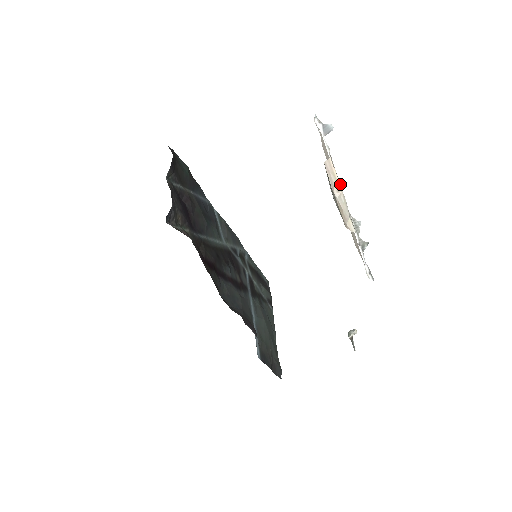
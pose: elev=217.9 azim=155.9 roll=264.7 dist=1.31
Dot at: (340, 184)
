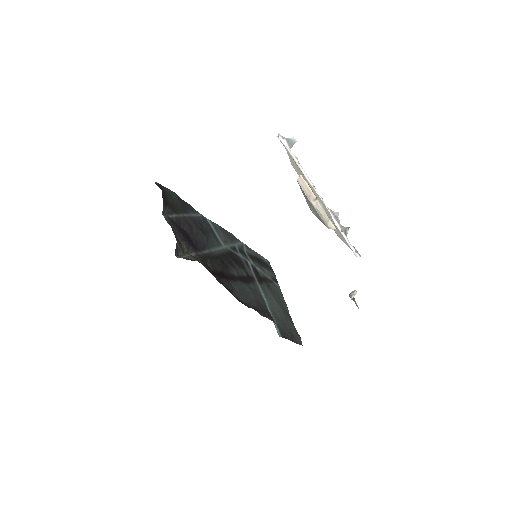
Dot at: (313, 185)
